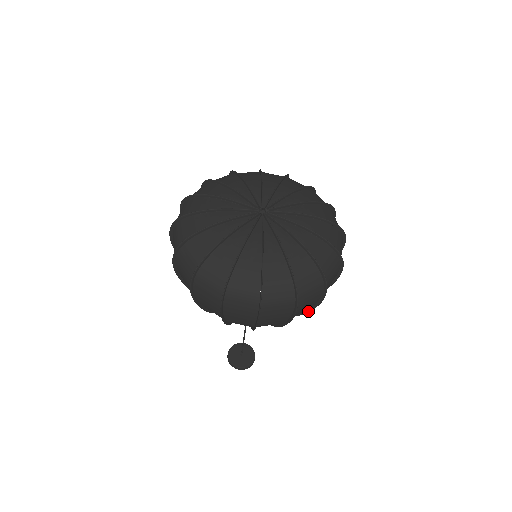
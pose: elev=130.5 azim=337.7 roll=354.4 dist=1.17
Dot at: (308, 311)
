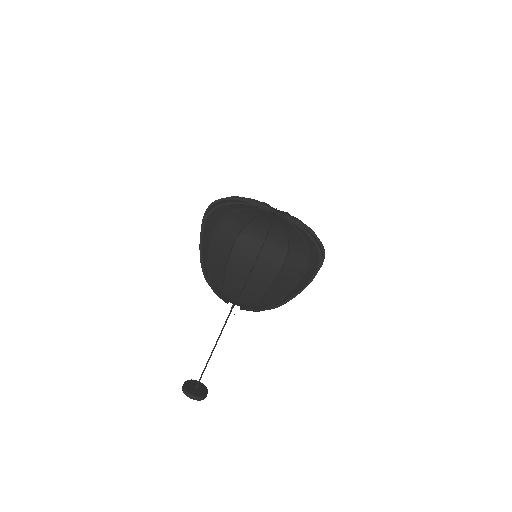
Dot at: (286, 295)
